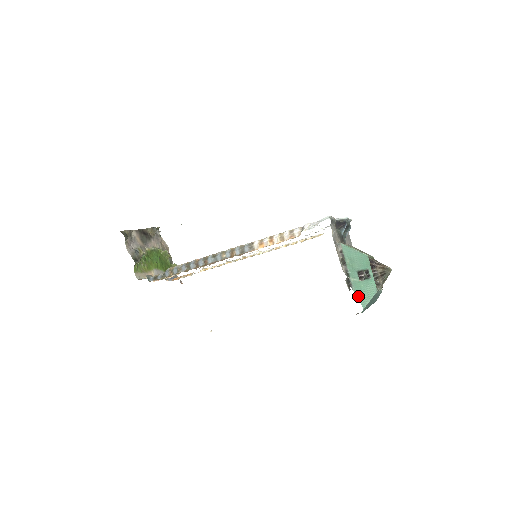
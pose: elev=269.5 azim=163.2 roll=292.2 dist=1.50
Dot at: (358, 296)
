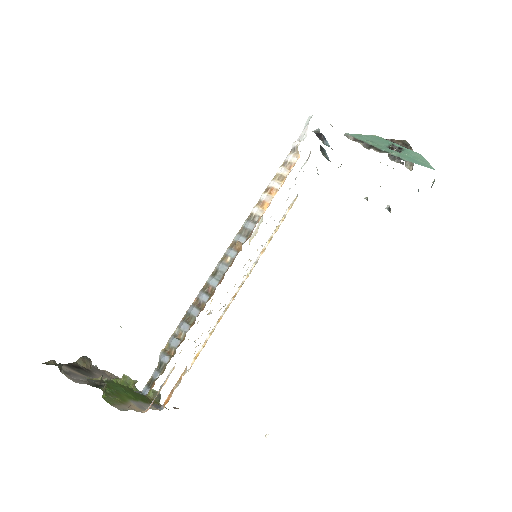
Dot at: (416, 163)
